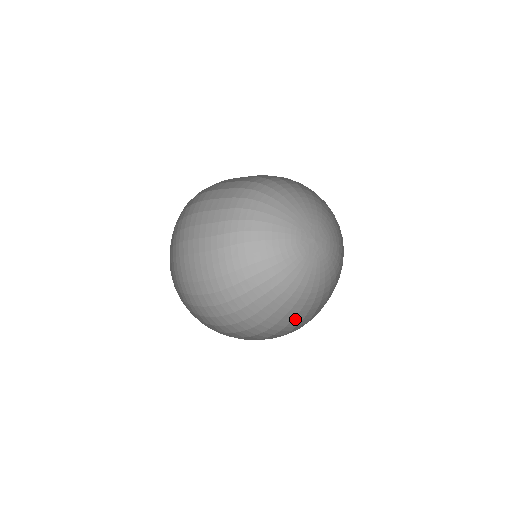
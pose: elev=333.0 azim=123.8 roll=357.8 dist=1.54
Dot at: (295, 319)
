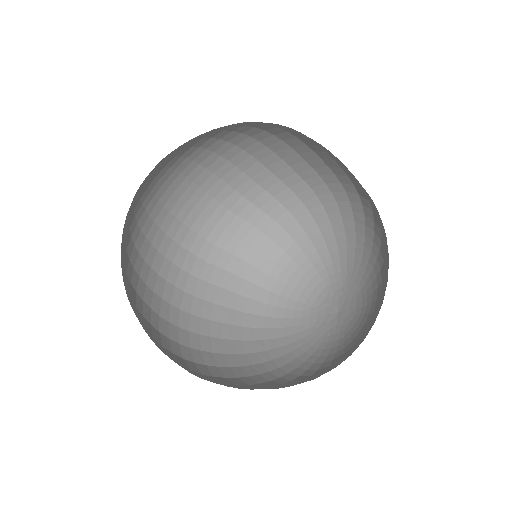
Dot at: (216, 340)
